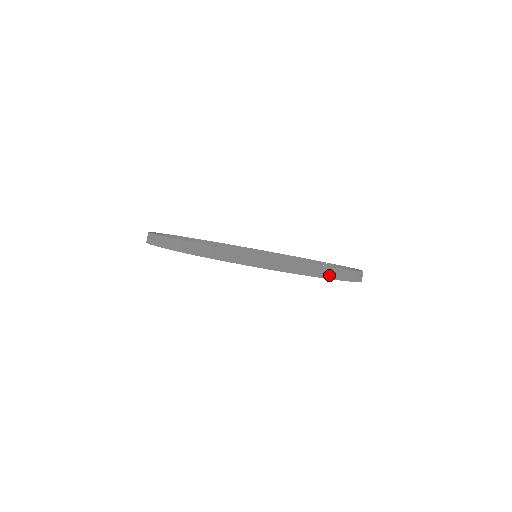
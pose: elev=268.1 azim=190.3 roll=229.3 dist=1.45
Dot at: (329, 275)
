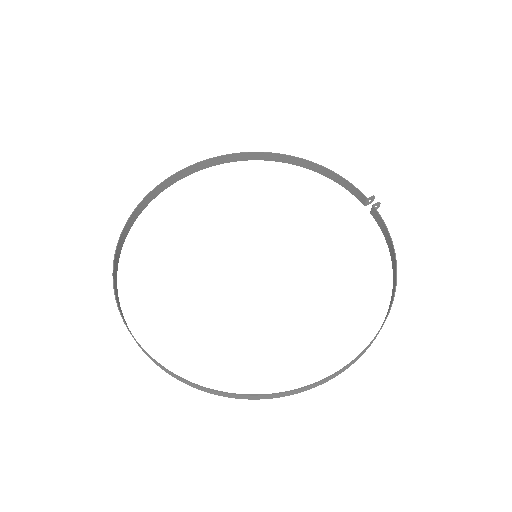
Dot at: (315, 386)
